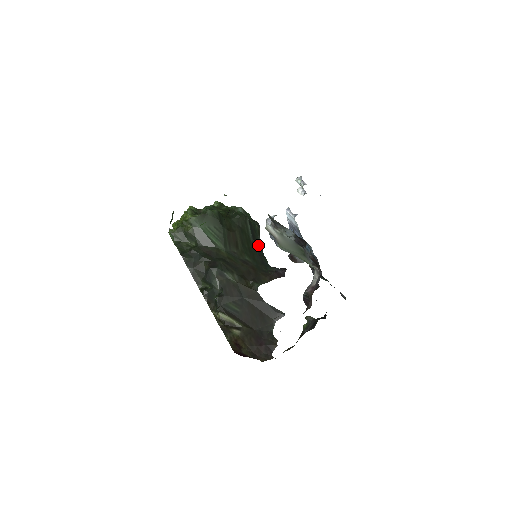
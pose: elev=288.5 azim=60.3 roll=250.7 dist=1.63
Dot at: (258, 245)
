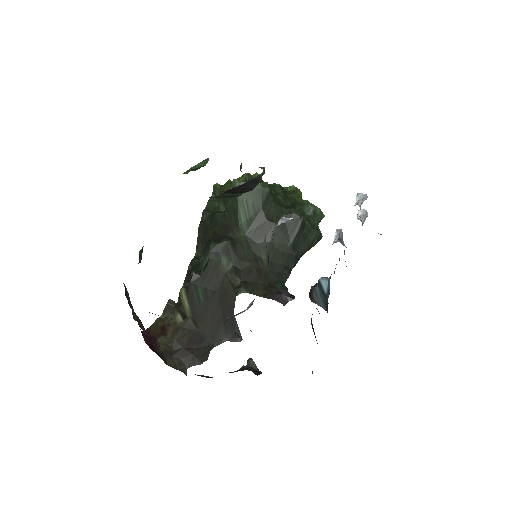
Dot at: (294, 255)
